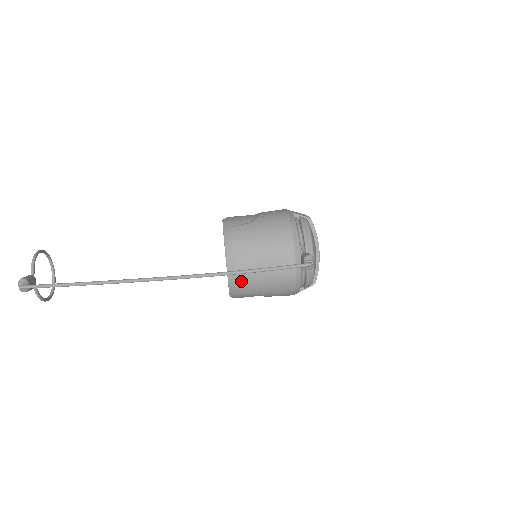
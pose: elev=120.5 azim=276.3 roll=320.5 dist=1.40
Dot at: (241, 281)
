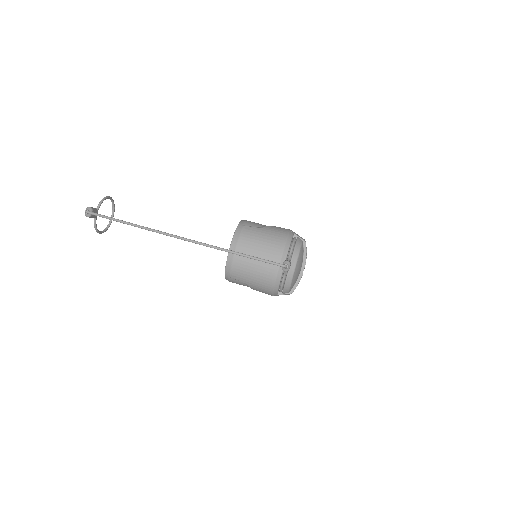
Dot at: (235, 266)
